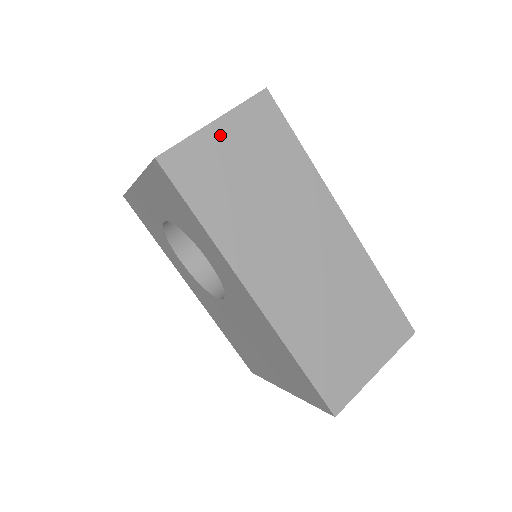
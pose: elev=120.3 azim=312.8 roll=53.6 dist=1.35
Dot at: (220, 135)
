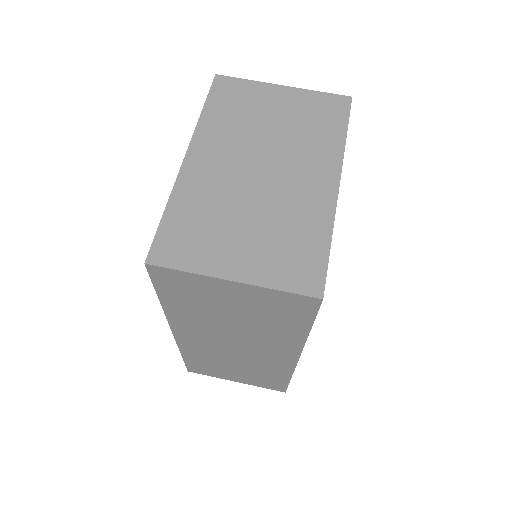
Dot at: (229, 288)
